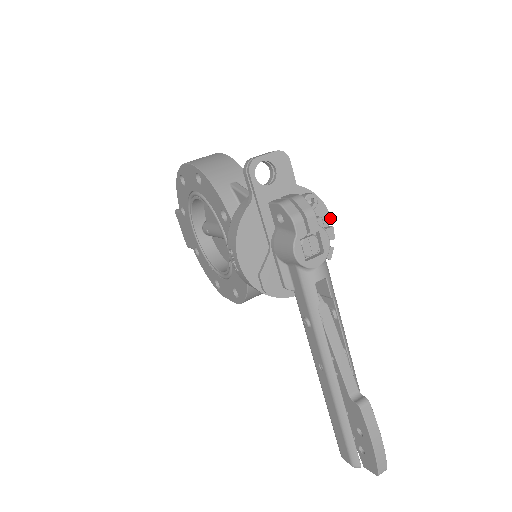
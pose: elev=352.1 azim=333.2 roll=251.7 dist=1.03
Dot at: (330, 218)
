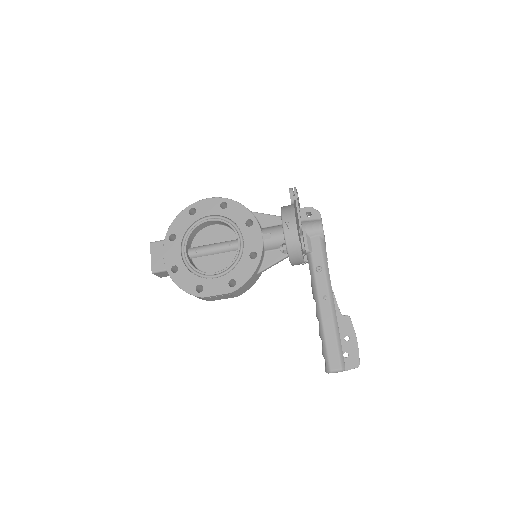
Dot at: occluded
